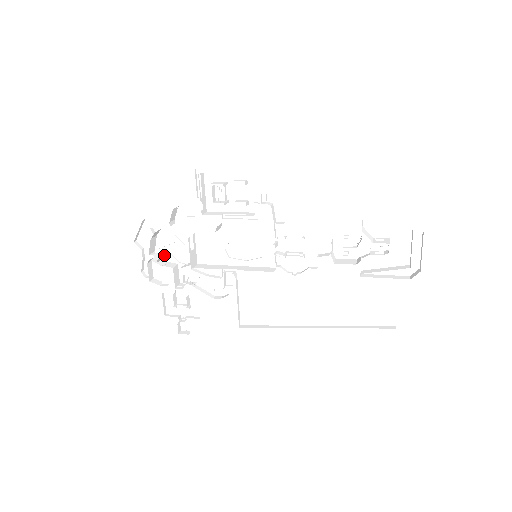
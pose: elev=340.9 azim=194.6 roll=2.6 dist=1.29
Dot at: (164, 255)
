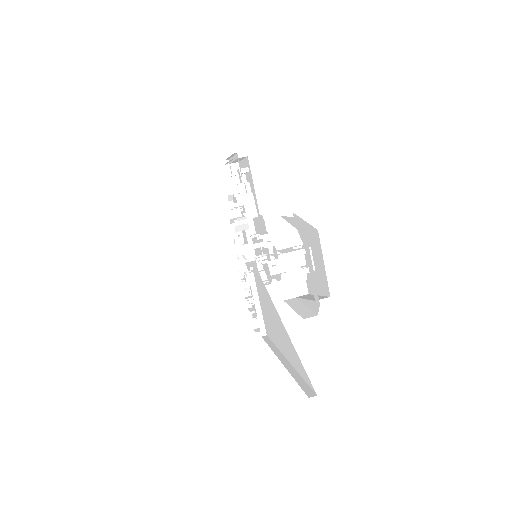
Dot at: occluded
